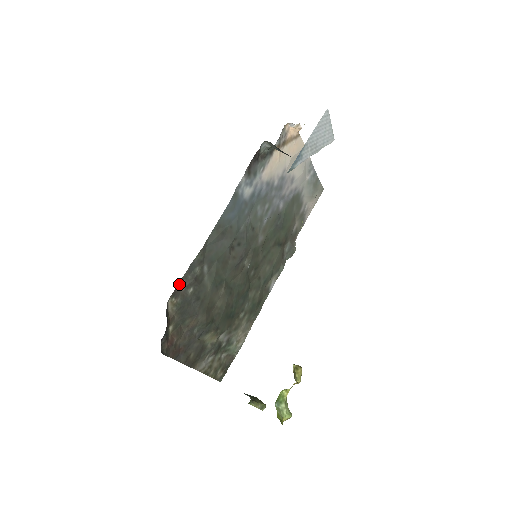
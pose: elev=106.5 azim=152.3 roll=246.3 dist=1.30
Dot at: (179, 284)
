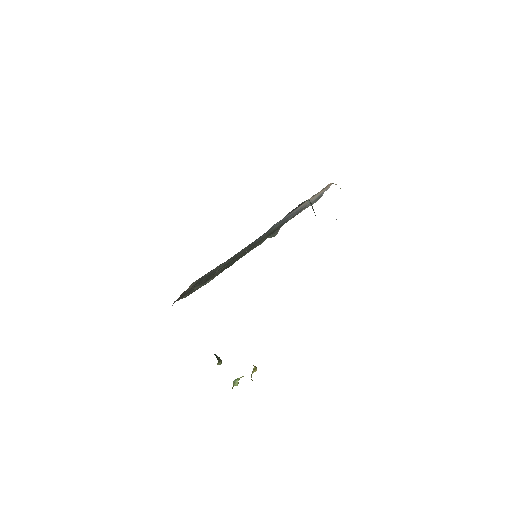
Dot at: occluded
